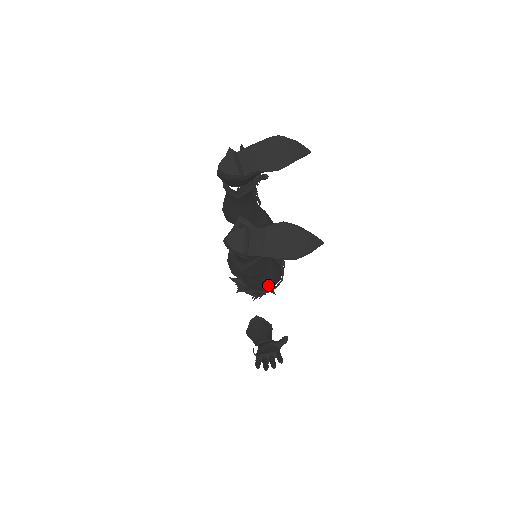
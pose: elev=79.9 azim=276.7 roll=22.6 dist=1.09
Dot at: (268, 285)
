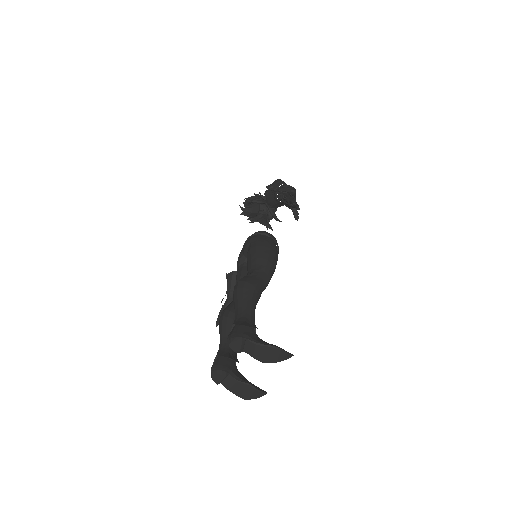
Dot at: occluded
